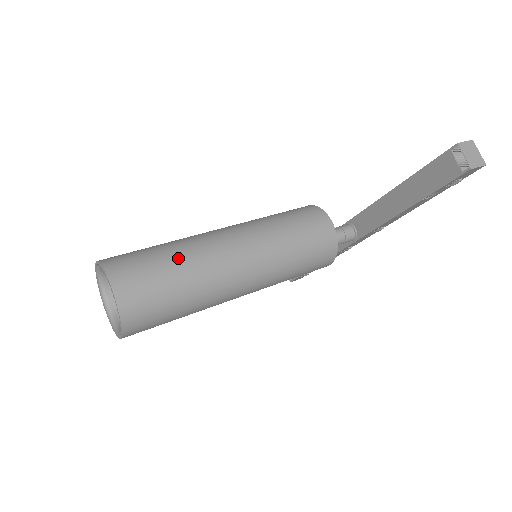
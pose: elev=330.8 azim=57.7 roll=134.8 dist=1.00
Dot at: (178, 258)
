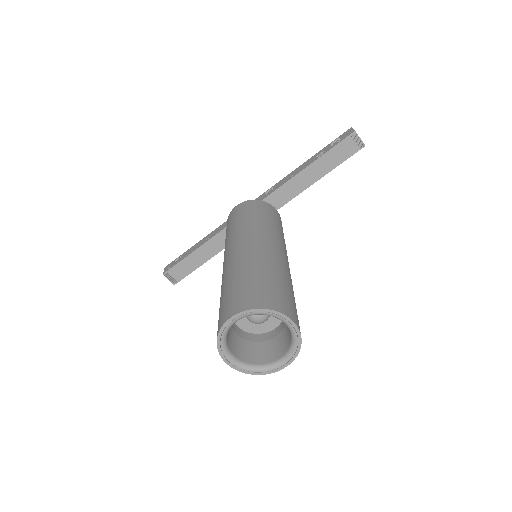
Dot at: (279, 275)
